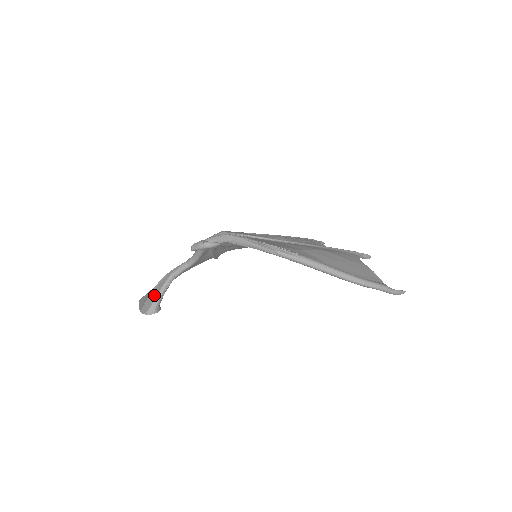
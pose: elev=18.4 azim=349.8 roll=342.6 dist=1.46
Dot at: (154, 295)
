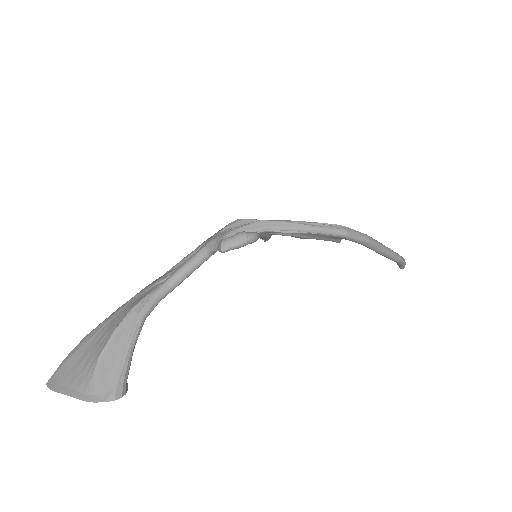
Dot at: (115, 359)
